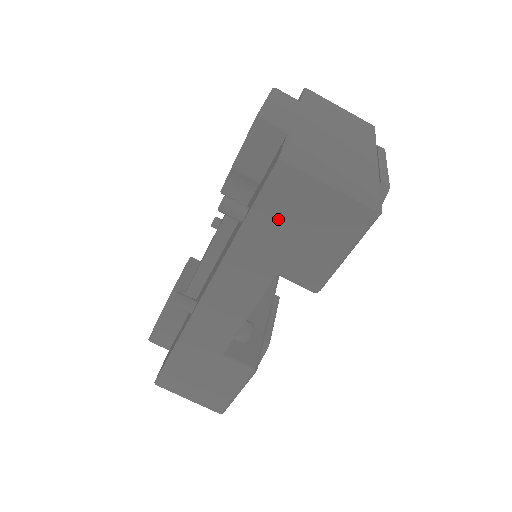
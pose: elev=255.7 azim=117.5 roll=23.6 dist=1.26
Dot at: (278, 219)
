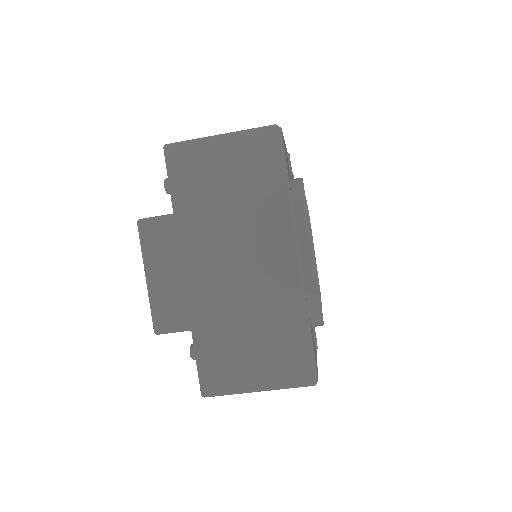
Dot at: occluded
